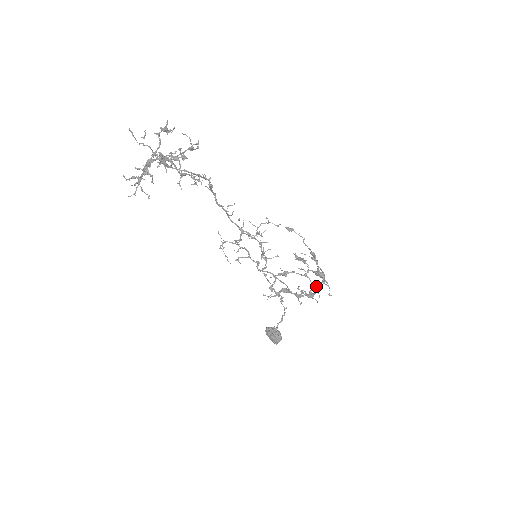
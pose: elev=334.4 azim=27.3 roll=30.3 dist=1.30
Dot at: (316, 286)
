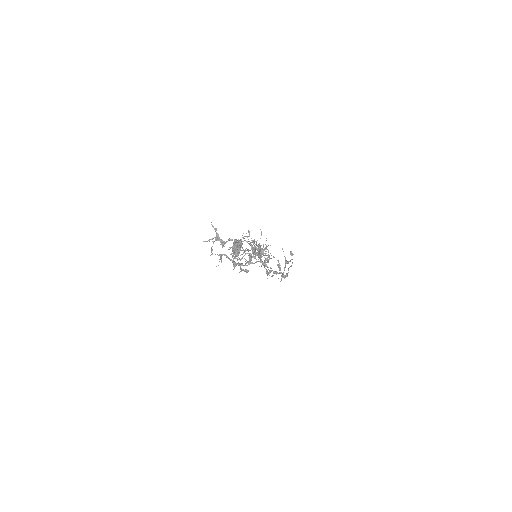
Dot at: (276, 273)
